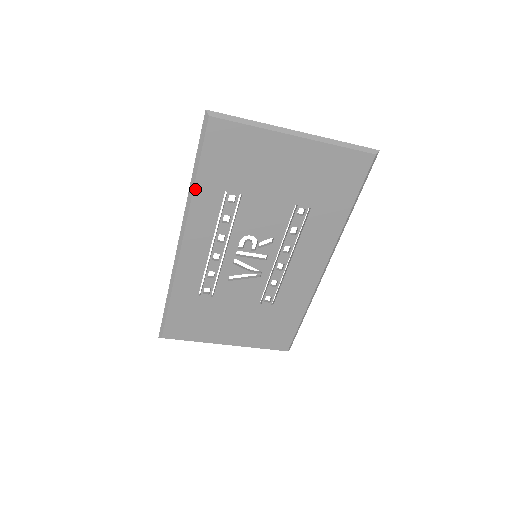
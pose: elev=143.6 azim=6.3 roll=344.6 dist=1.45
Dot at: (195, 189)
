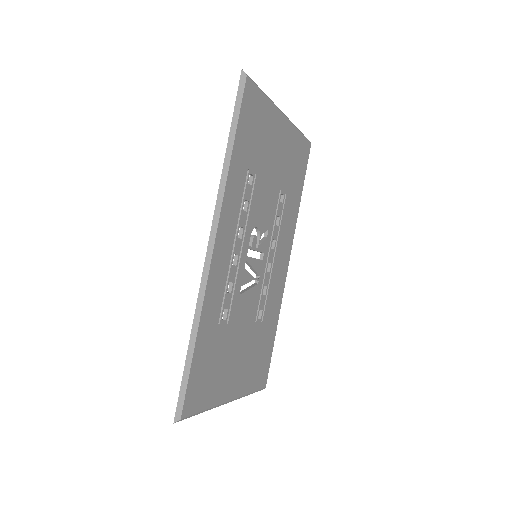
Dot at: (231, 163)
